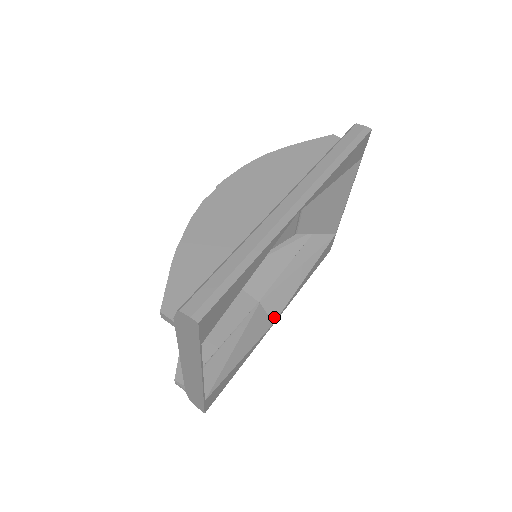
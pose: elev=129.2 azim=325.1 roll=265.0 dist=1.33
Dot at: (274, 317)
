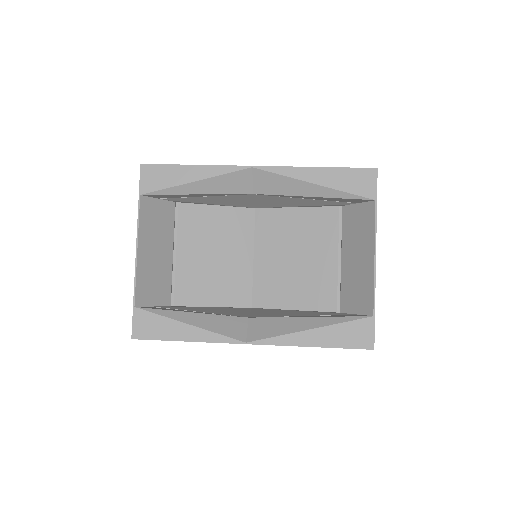
Dot at: (251, 338)
